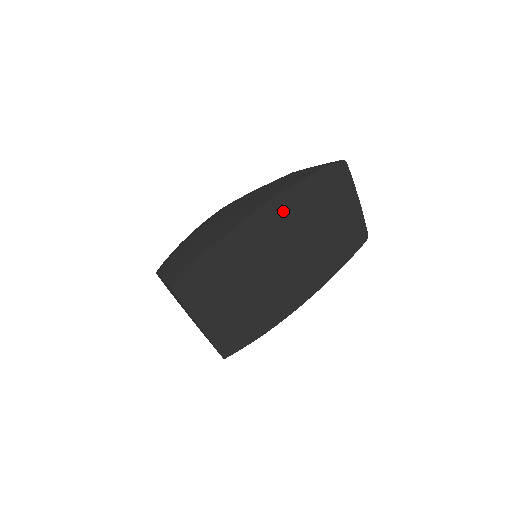
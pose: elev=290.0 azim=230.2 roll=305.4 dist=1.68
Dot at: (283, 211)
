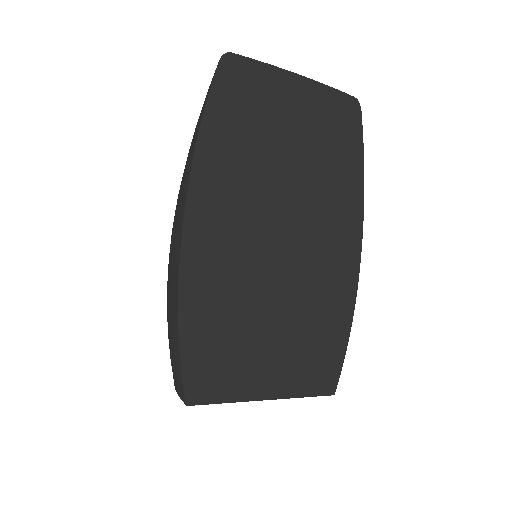
Dot at: (217, 190)
